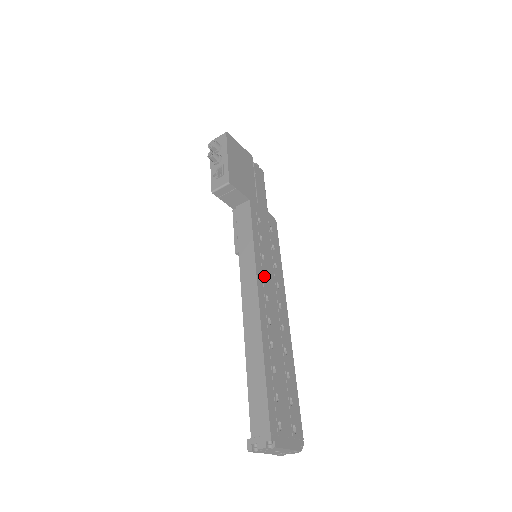
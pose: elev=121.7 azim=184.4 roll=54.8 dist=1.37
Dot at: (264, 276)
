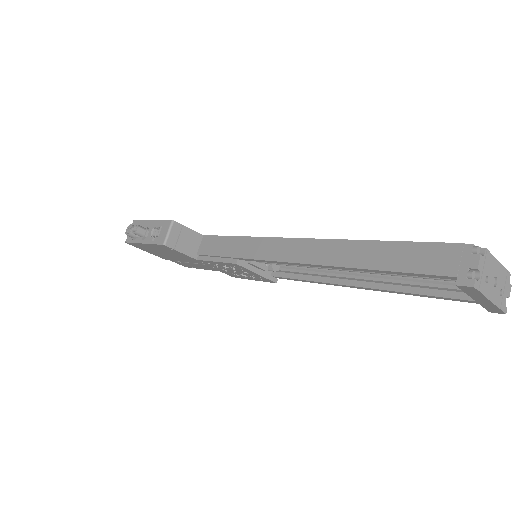
Dot at: occluded
